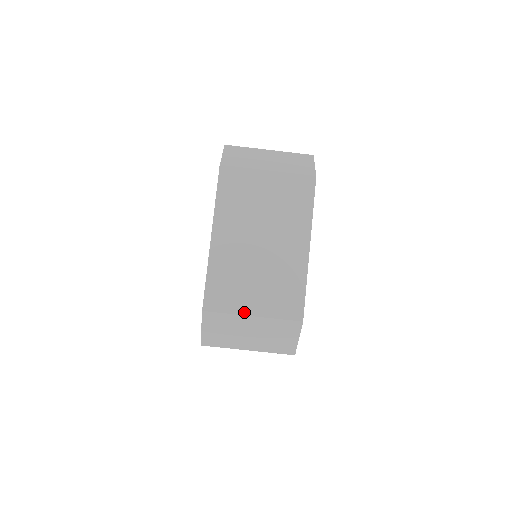
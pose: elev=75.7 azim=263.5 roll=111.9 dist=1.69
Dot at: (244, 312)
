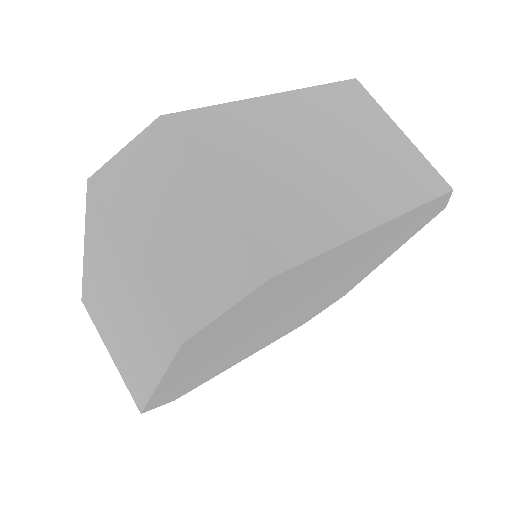
Dot at: (207, 176)
